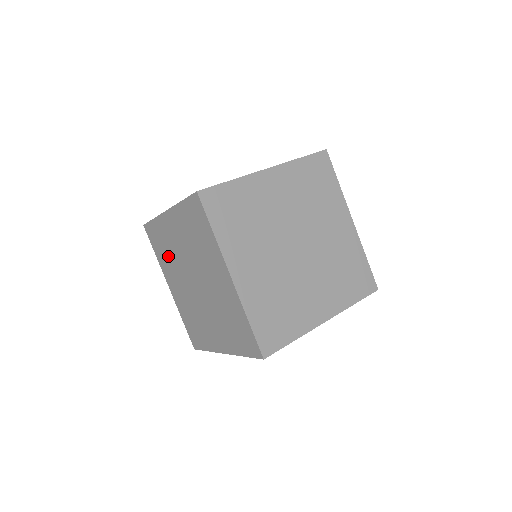
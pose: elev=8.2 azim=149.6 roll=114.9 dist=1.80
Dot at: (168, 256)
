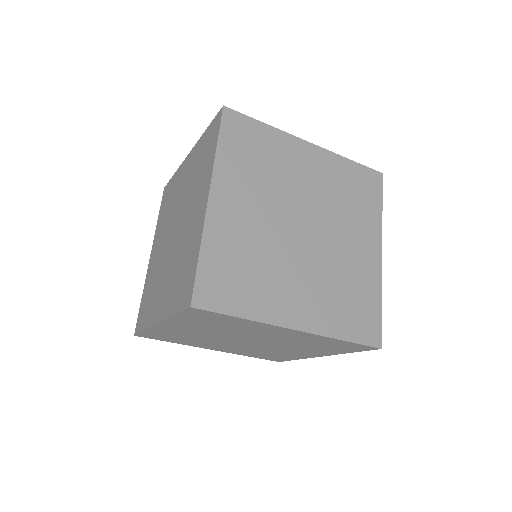
Dot at: (167, 212)
